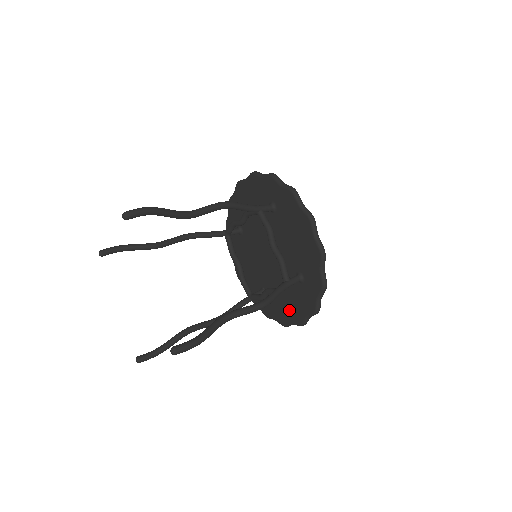
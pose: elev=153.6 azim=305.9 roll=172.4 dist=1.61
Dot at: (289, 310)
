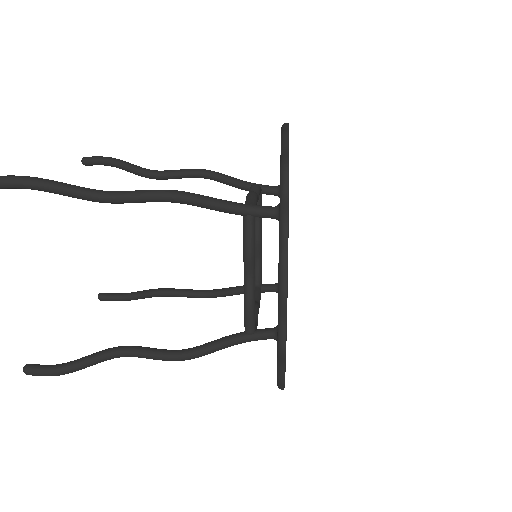
Dot at: occluded
